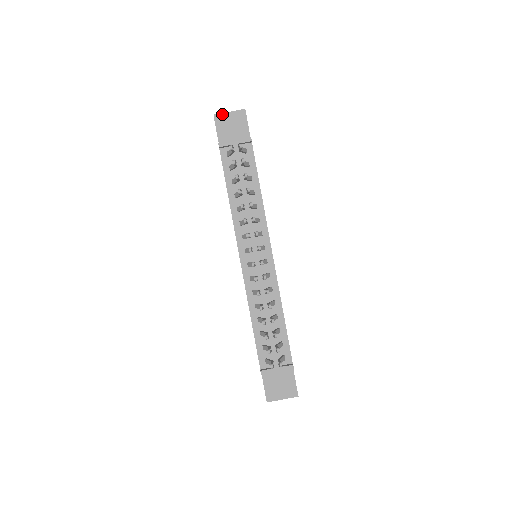
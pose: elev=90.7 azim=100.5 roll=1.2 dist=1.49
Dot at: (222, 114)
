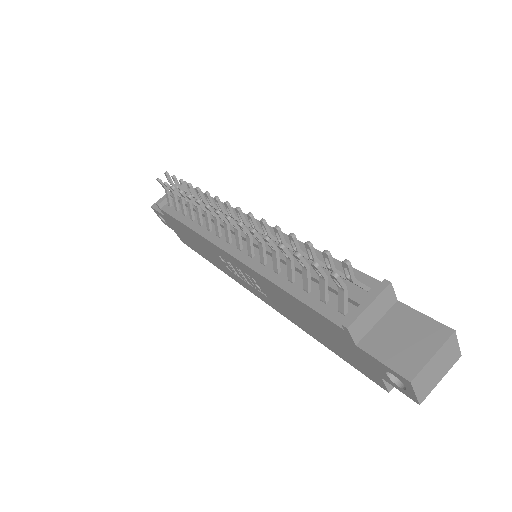
Dot at: occluded
